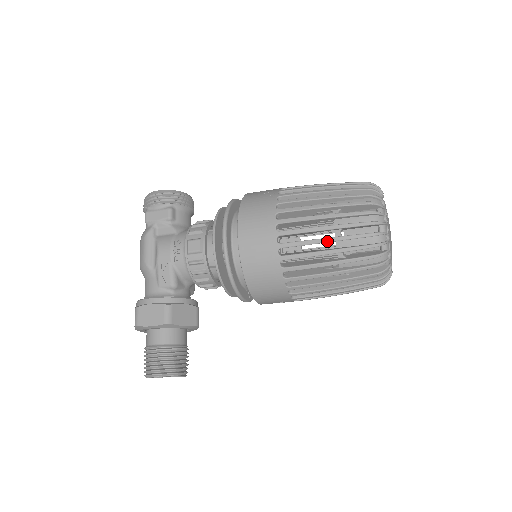
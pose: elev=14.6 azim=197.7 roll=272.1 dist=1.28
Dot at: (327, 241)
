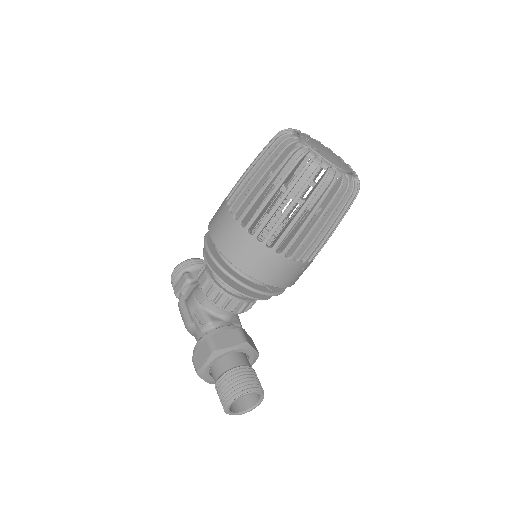
Dot at: (264, 187)
